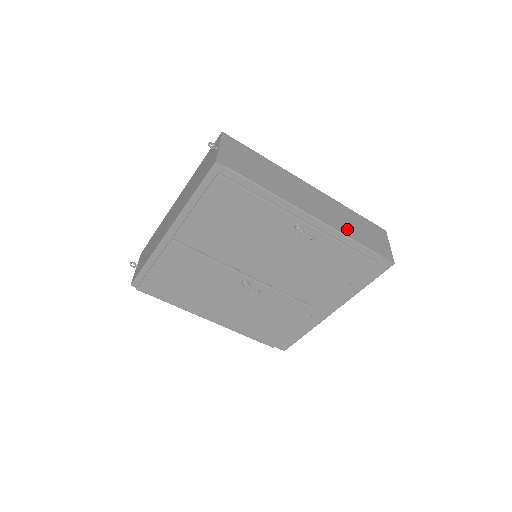
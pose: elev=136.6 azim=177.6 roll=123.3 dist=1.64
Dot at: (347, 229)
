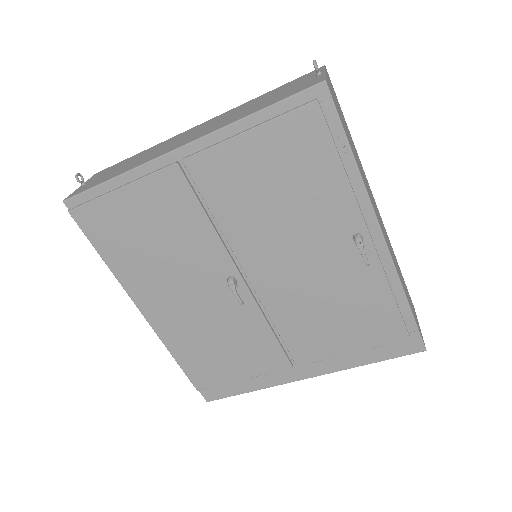
Dot at: (400, 277)
